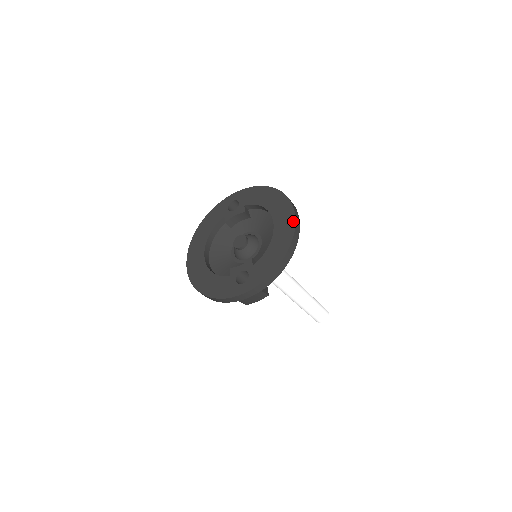
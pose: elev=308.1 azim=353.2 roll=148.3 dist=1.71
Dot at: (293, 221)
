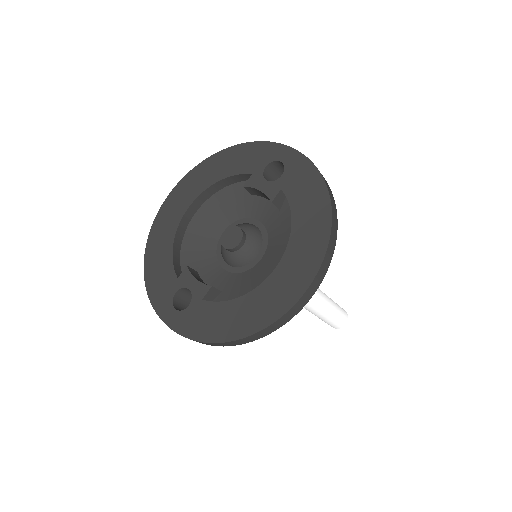
Dot at: (289, 304)
